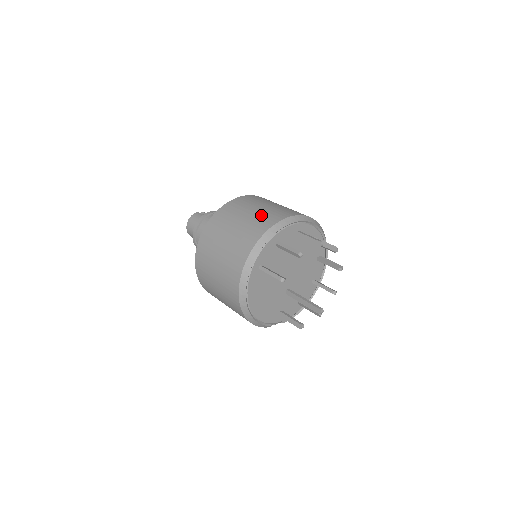
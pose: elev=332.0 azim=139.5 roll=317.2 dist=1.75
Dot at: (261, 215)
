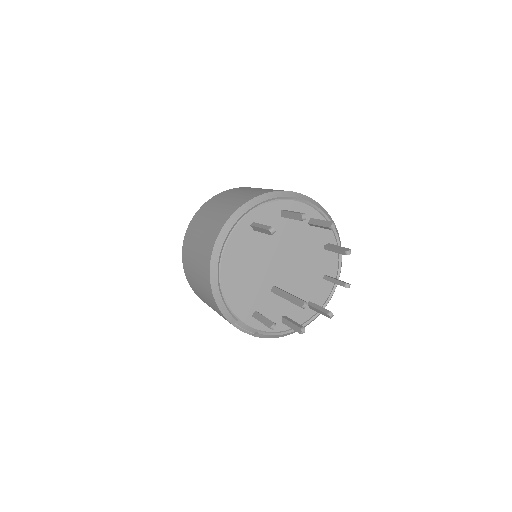
Dot at: occluded
